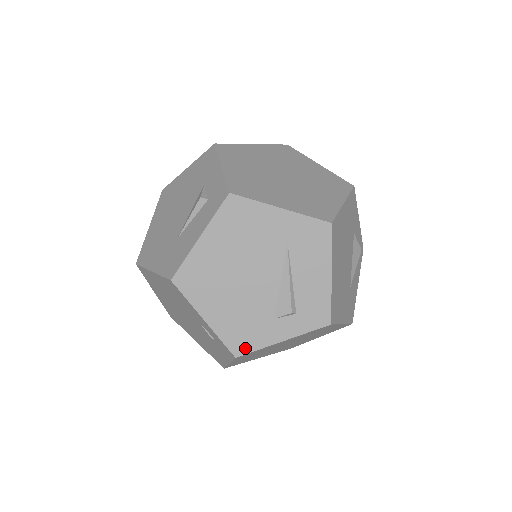
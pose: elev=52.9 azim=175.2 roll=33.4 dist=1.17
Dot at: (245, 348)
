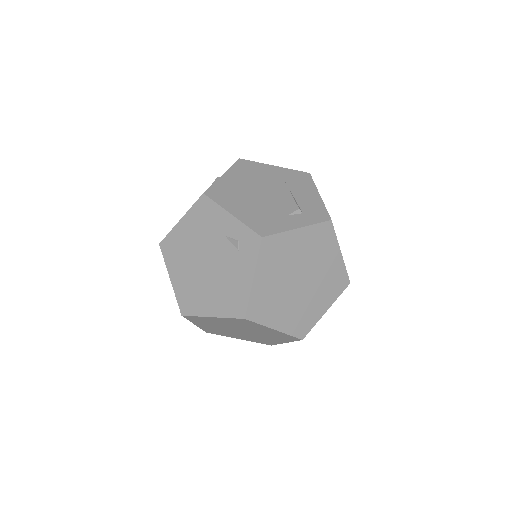
Dot at: (268, 231)
